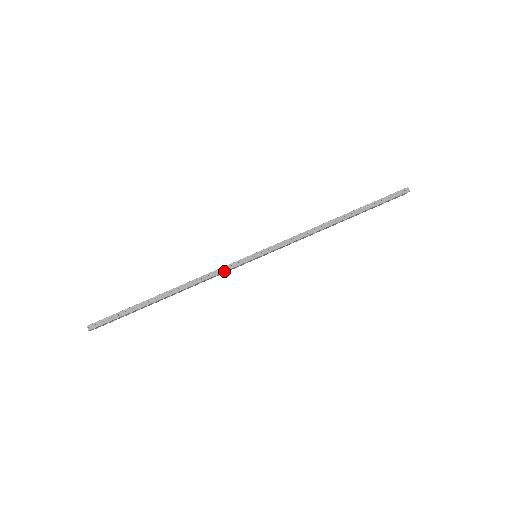
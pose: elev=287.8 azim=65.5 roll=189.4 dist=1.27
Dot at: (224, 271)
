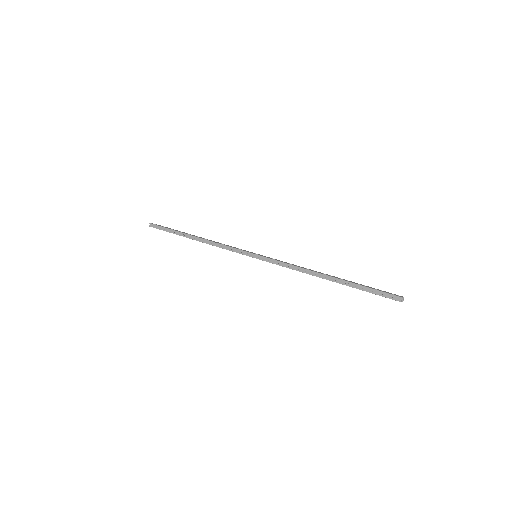
Dot at: (229, 250)
